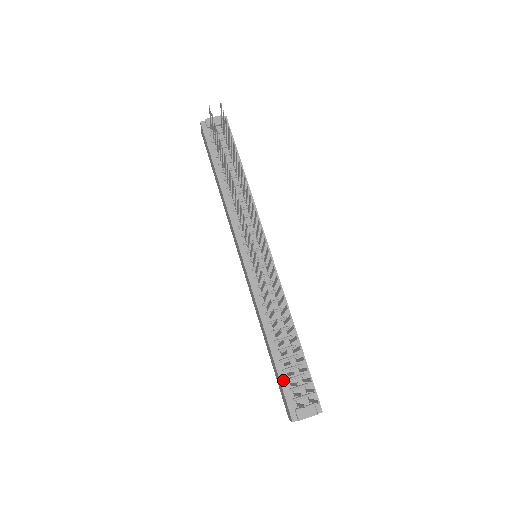
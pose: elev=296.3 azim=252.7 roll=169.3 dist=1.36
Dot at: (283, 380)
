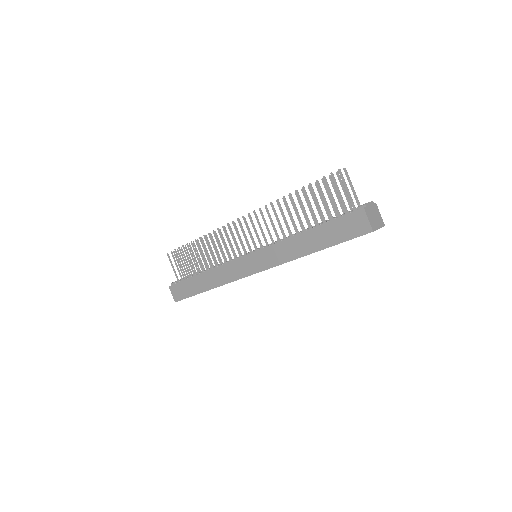
Dot at: (333, 220)
